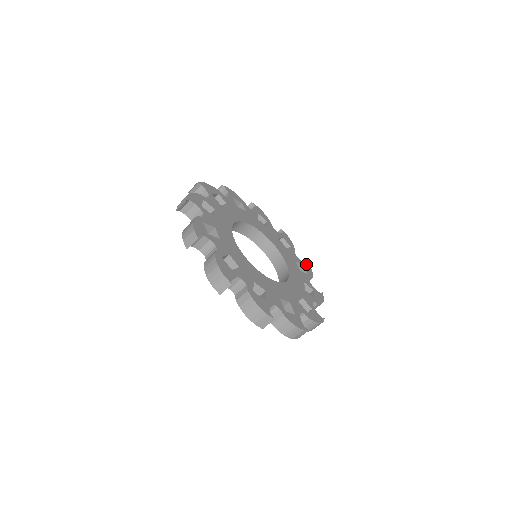
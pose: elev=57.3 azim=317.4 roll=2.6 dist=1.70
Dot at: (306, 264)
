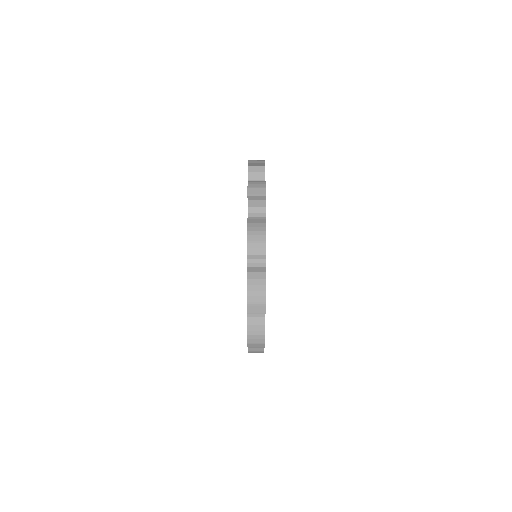
Dot at: occluded
